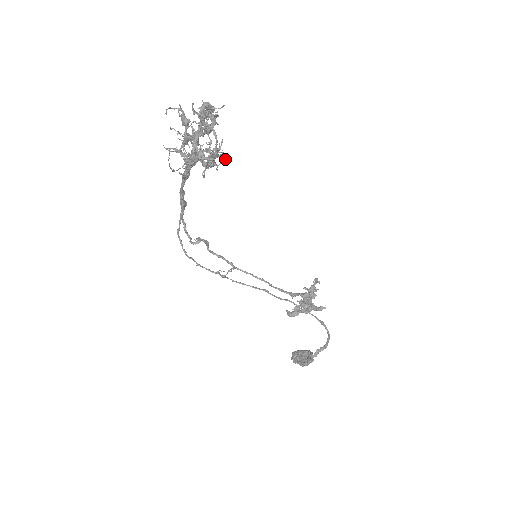
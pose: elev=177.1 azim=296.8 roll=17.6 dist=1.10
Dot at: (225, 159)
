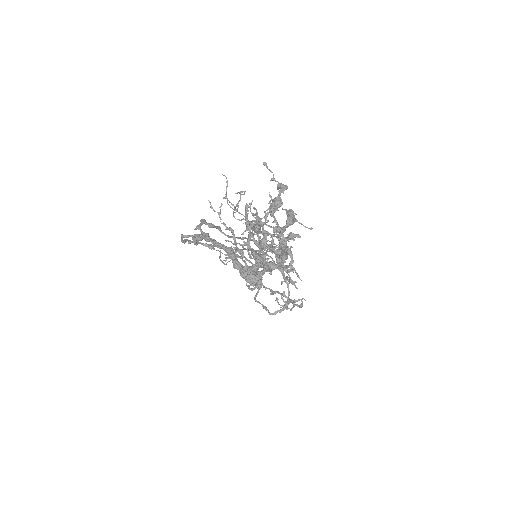
Dot at: occluded
